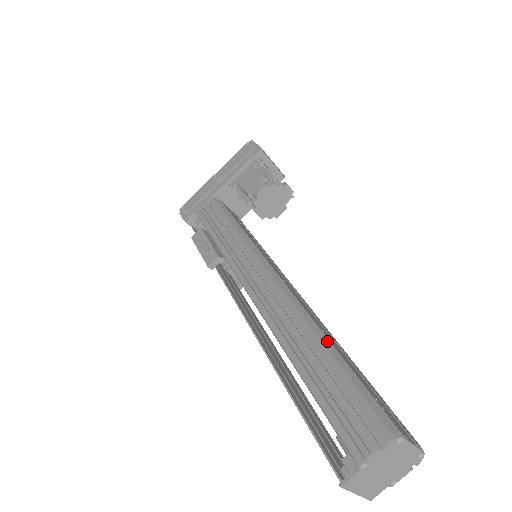
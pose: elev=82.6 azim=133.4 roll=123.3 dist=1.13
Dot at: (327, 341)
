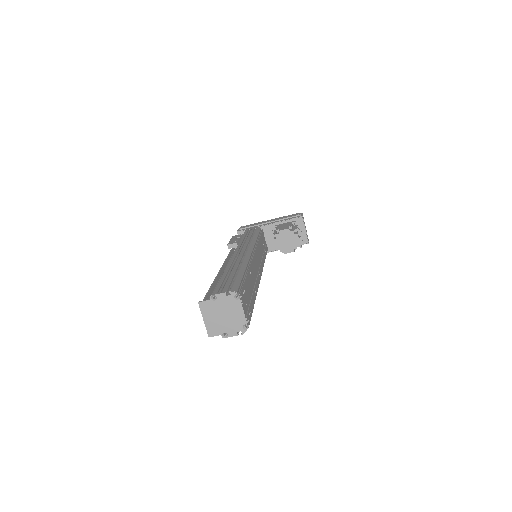
Dot at: (247, 272)
